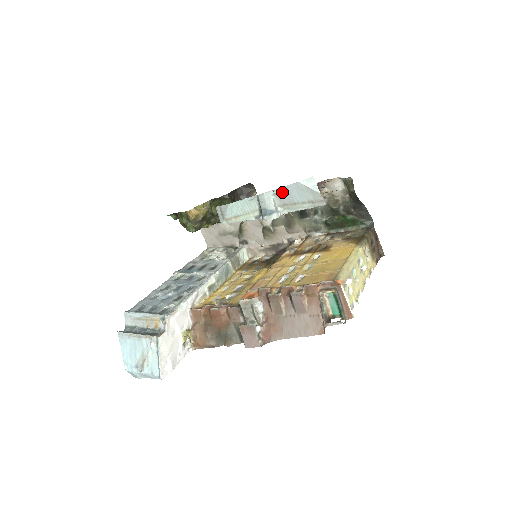
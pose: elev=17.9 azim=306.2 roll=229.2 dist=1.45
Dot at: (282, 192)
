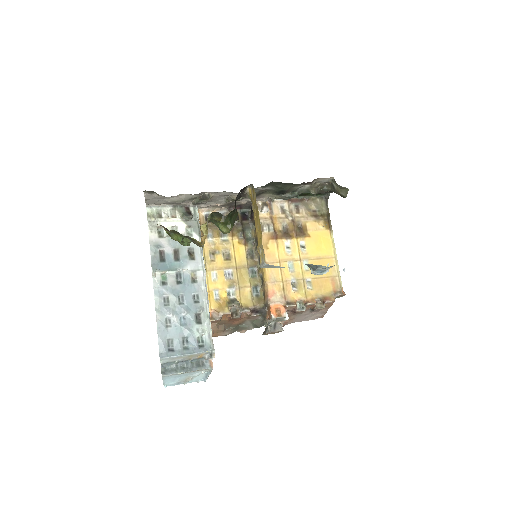
Dot at: occluded
